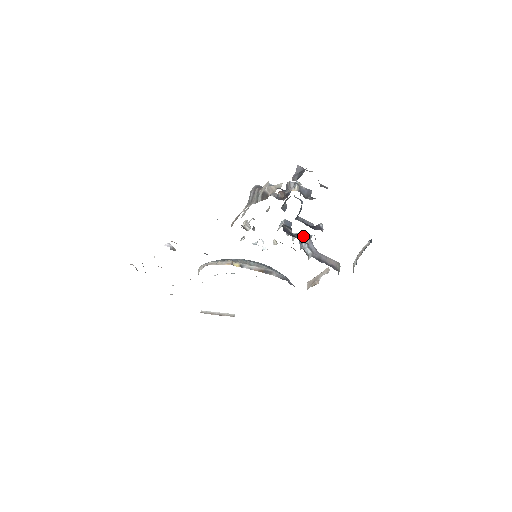
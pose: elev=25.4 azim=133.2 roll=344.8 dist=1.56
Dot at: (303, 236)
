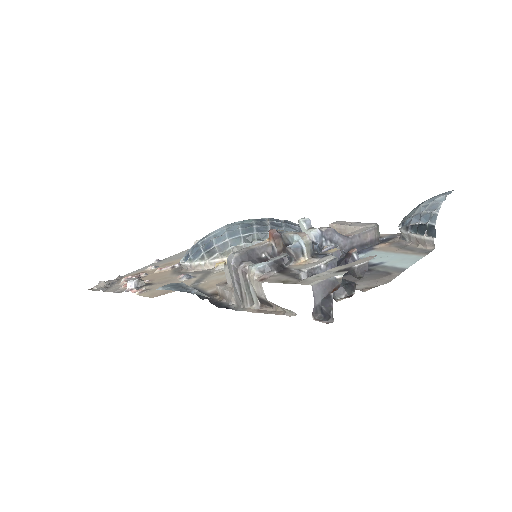
Dot at: occluded
